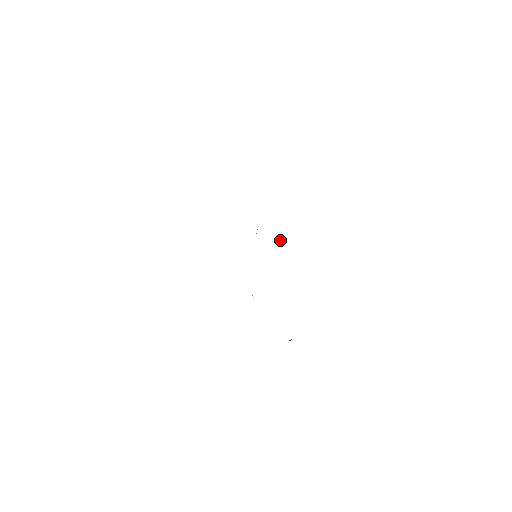
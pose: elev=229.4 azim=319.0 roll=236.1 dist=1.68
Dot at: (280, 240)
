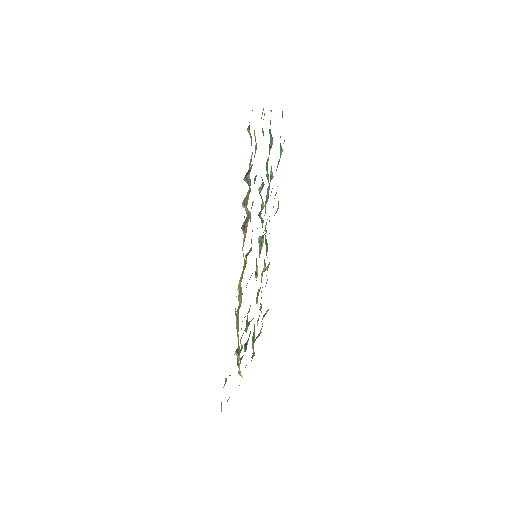
Dot at: (265, 264)
